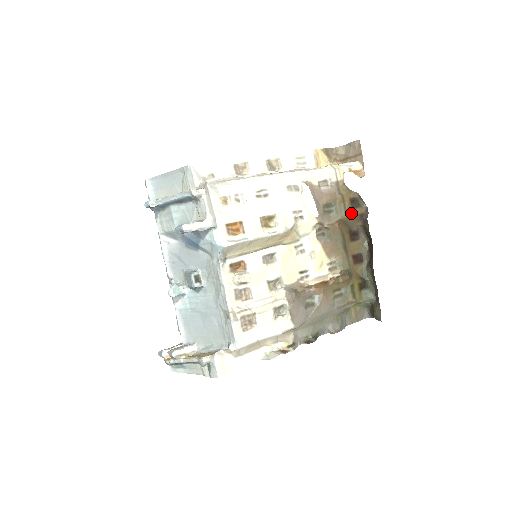
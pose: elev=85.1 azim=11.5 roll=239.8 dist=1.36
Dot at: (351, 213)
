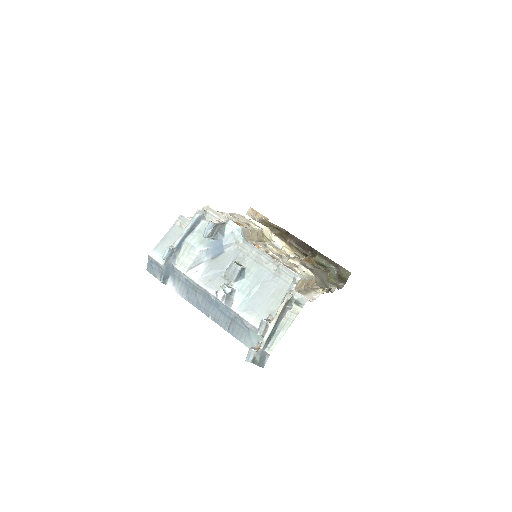
Dot at: occluded
